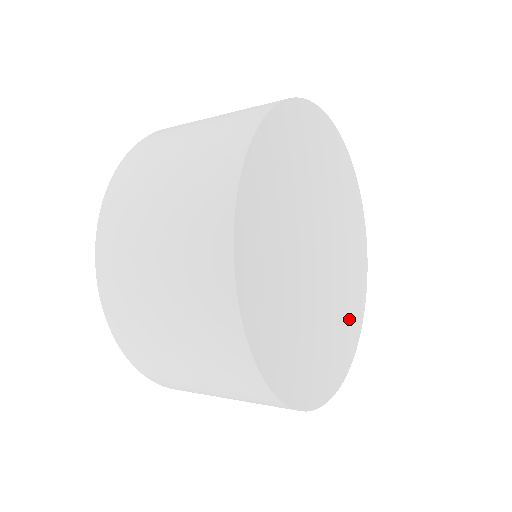
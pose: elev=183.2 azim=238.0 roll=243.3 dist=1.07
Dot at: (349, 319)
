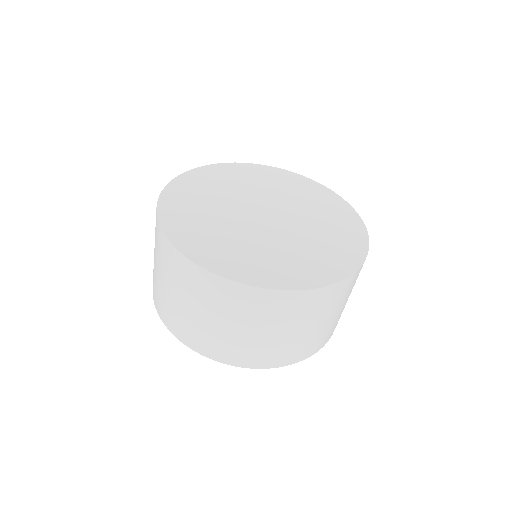
Dot at: (324, 258)
